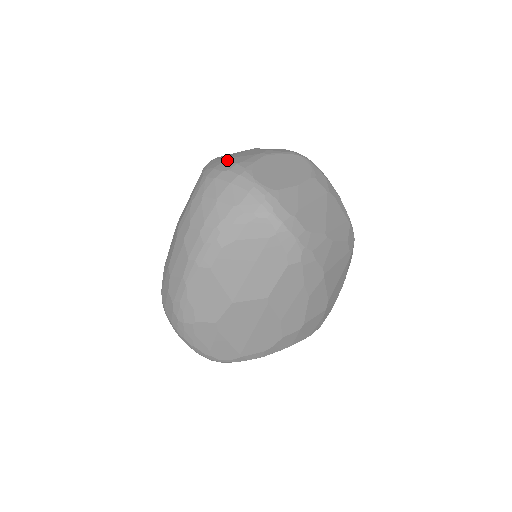
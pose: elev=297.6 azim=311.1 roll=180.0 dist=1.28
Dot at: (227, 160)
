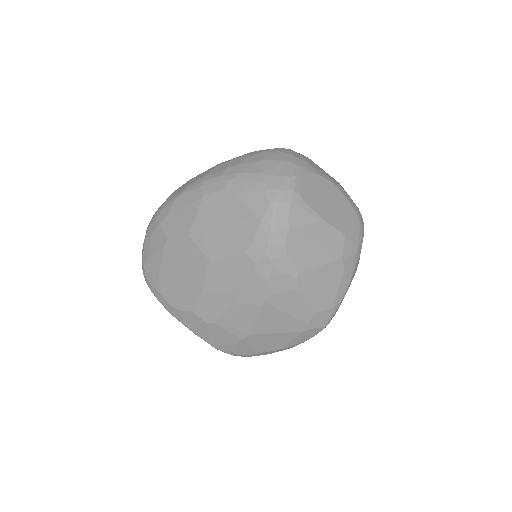
Dot at: (306, 157)
